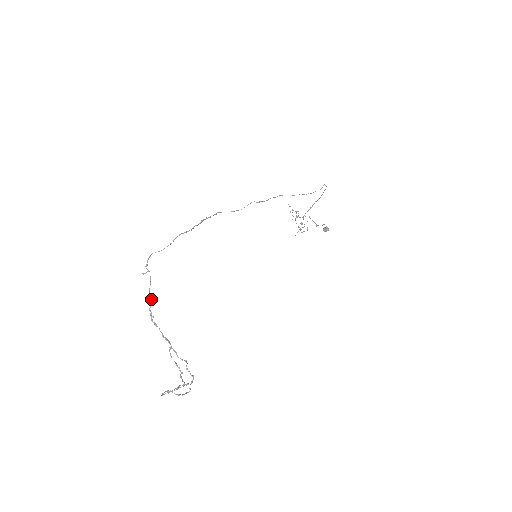
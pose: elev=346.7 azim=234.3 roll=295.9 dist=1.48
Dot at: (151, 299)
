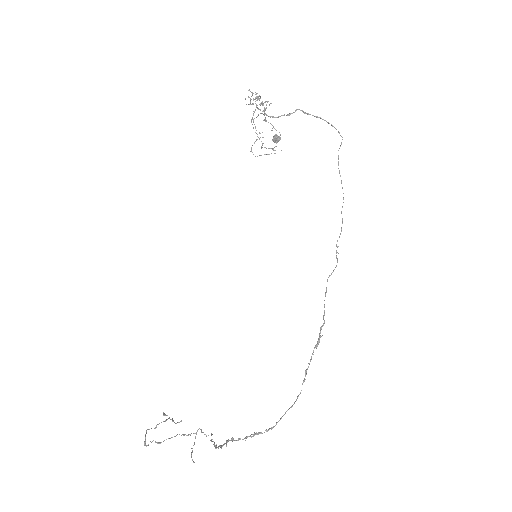
Dot at: occluded
